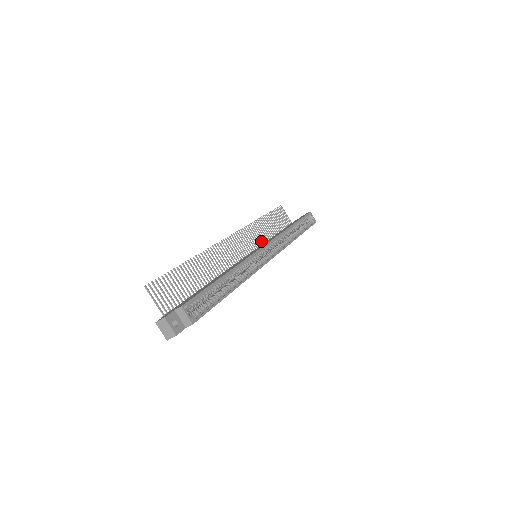
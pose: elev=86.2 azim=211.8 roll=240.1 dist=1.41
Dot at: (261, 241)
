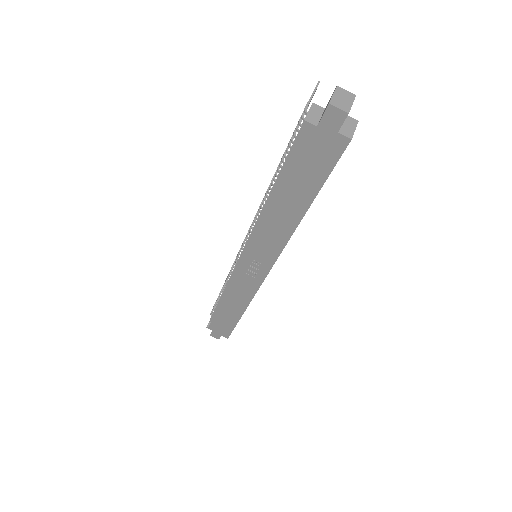
Dot at: occluded
